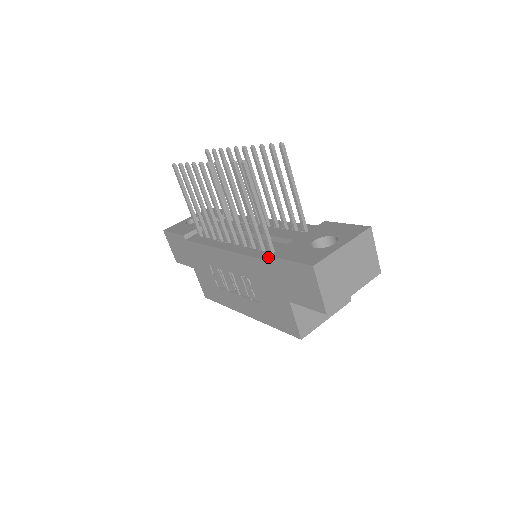
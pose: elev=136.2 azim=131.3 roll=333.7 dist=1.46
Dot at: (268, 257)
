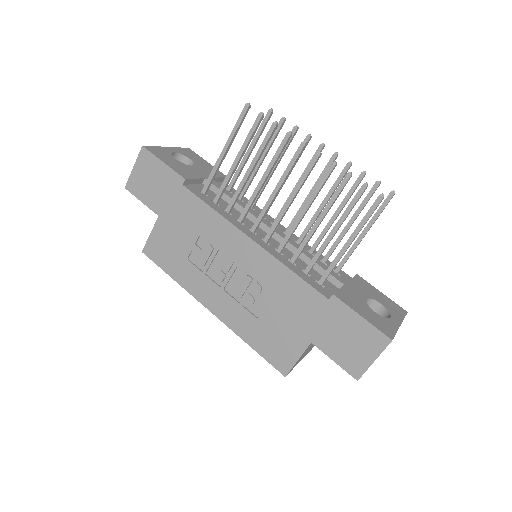
Dot at: (322, 290)
